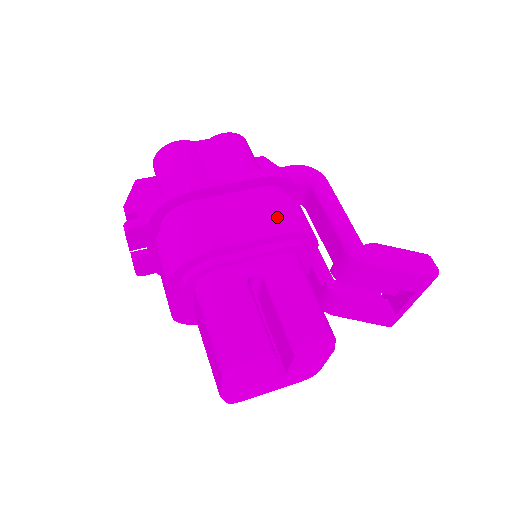
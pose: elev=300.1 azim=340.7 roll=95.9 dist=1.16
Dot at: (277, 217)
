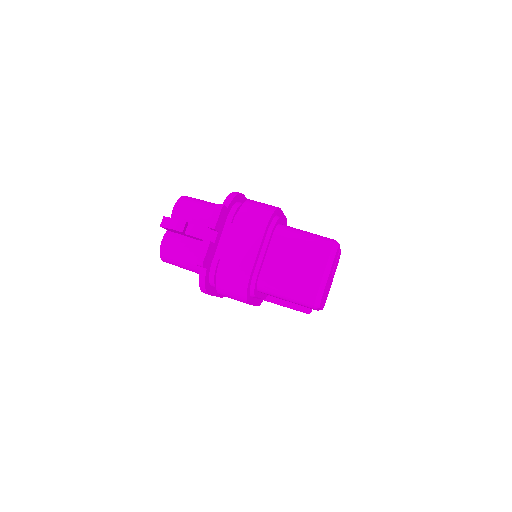
Dot at: occluded
